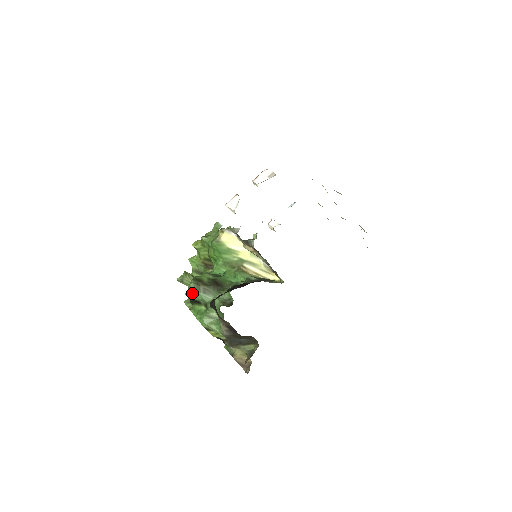
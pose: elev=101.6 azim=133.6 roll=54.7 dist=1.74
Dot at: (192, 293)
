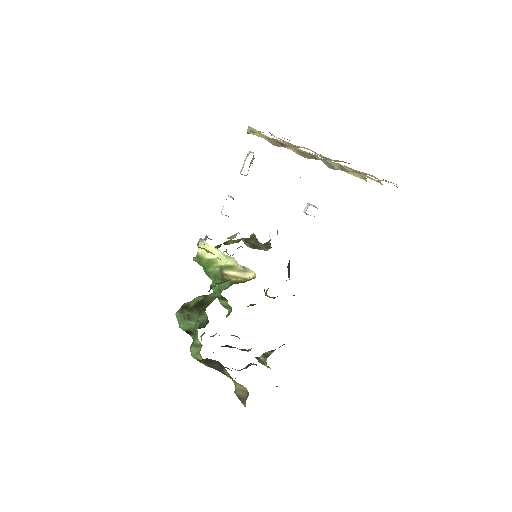
Dot at: (180, 324)
